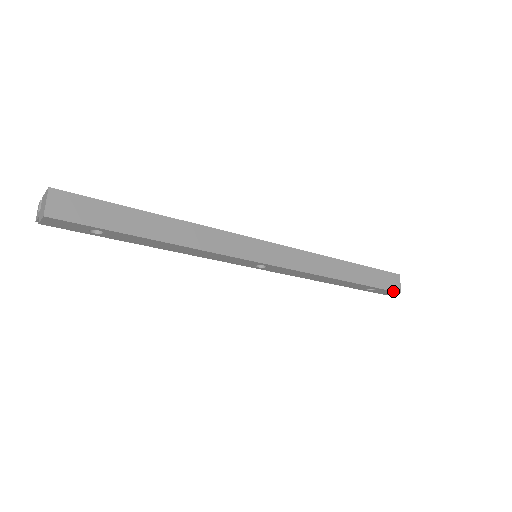
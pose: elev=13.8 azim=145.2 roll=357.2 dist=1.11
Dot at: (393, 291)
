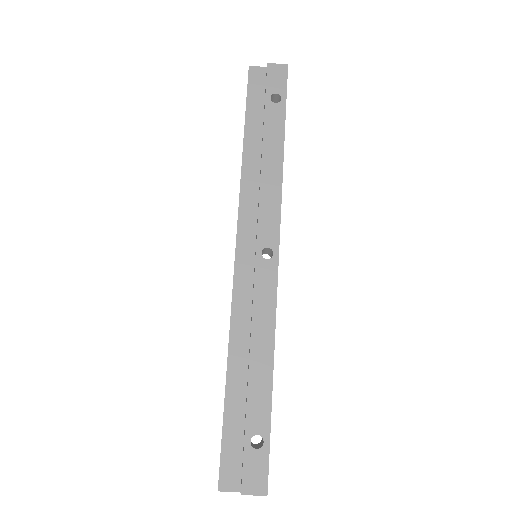
Dot at: occluded
